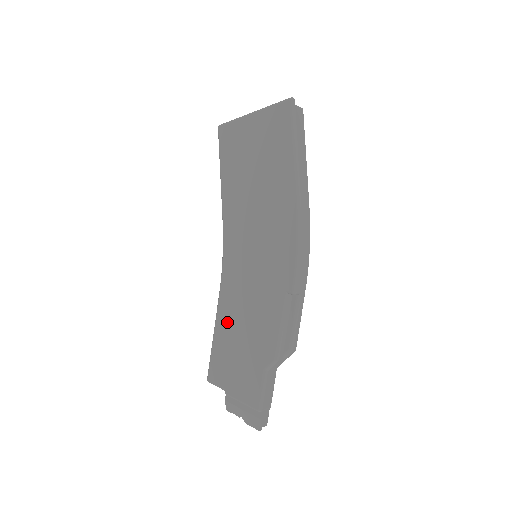
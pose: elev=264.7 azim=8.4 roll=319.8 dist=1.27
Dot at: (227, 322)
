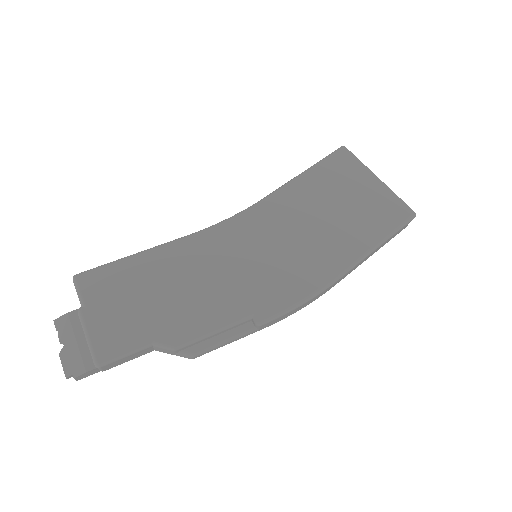
Dot at: (167, 263)
